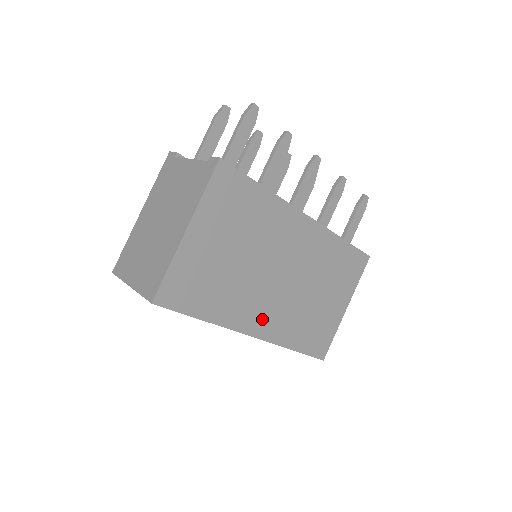
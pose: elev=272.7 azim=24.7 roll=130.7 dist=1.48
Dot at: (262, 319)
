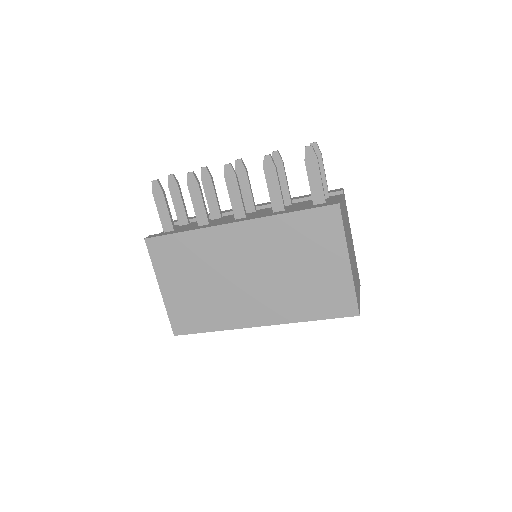
Dot at: (259, 311)
